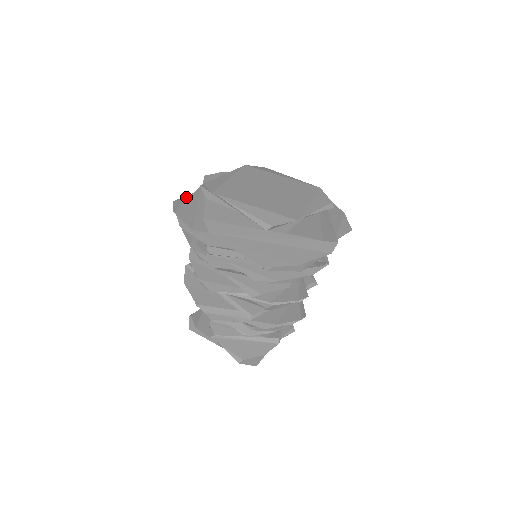
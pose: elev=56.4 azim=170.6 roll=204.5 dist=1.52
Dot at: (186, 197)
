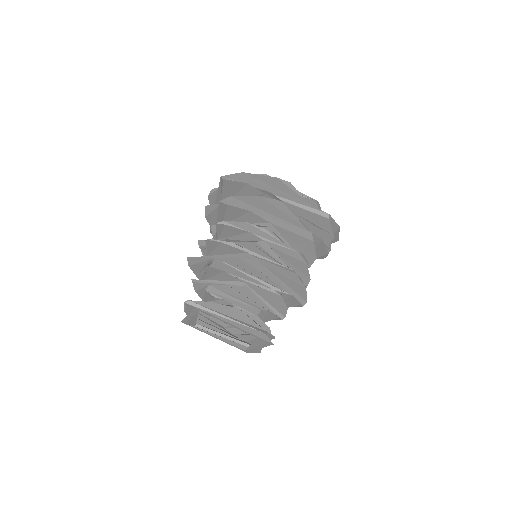
Dot at: occluded
